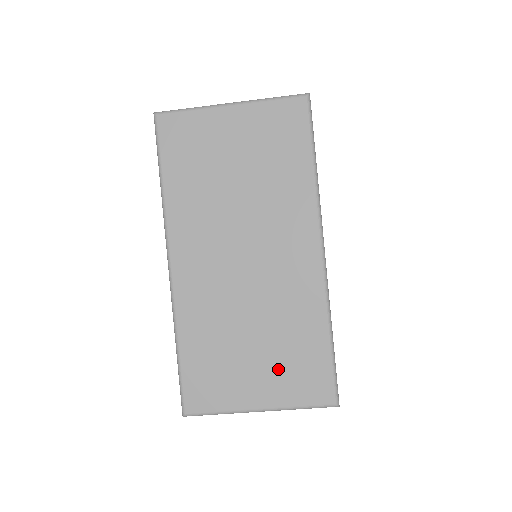
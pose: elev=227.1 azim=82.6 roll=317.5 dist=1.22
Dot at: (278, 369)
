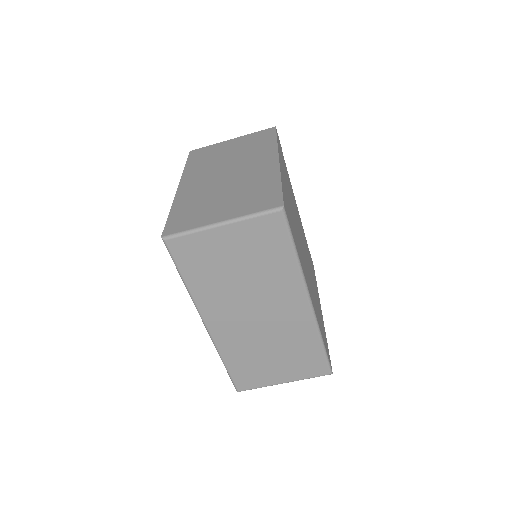
Dot at: (291, 364)
